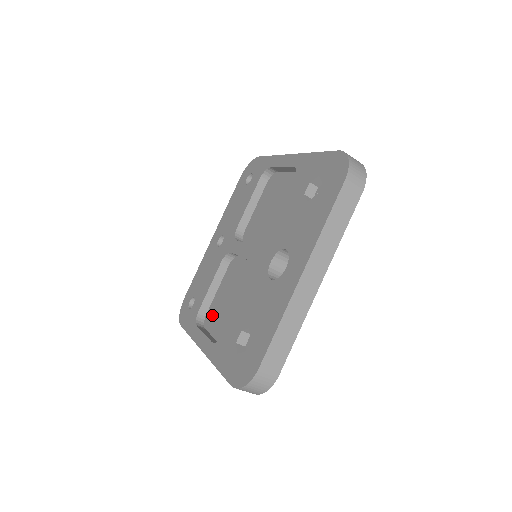
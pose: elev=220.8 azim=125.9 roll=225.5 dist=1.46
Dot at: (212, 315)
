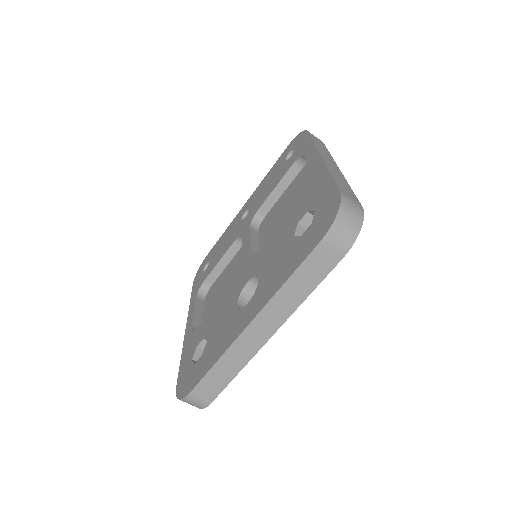
Dot at: (212, 292)
